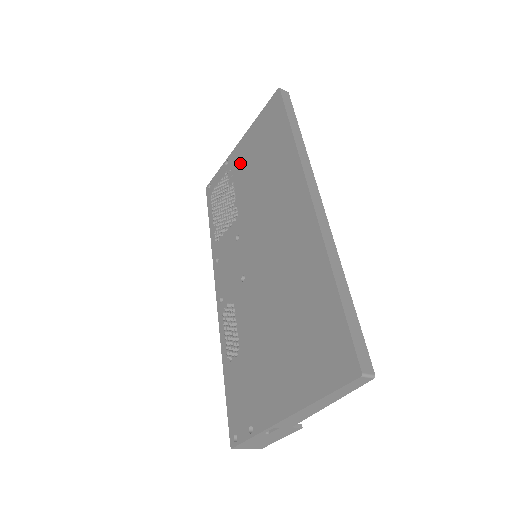
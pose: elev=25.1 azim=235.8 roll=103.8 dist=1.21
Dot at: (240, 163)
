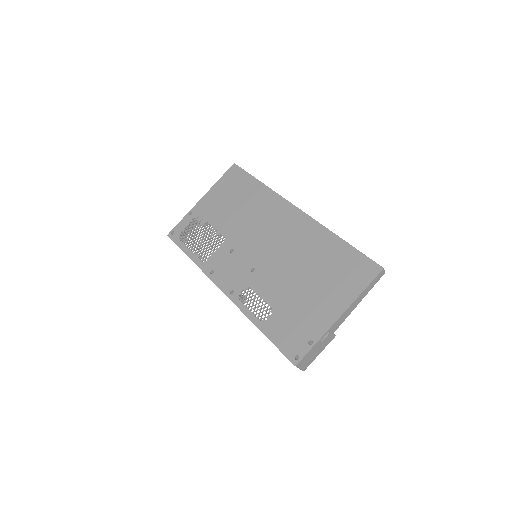
Dot at: (210, 210)
